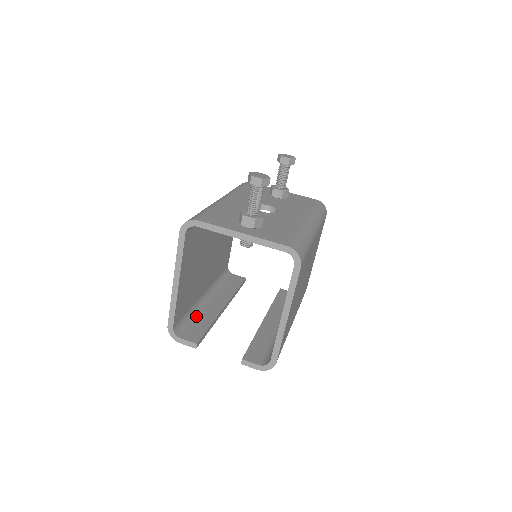
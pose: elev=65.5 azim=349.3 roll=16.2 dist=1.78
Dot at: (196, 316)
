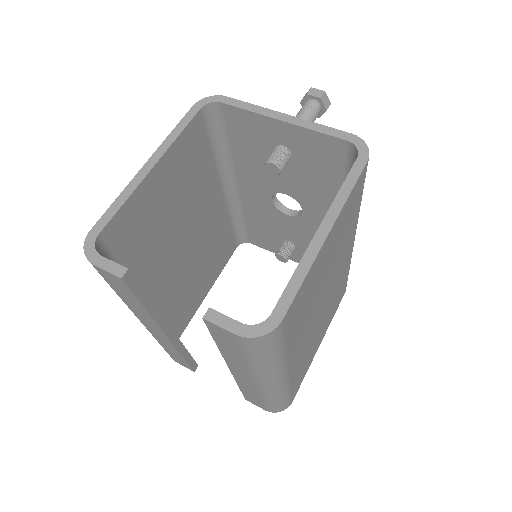
Dot at: occluded
